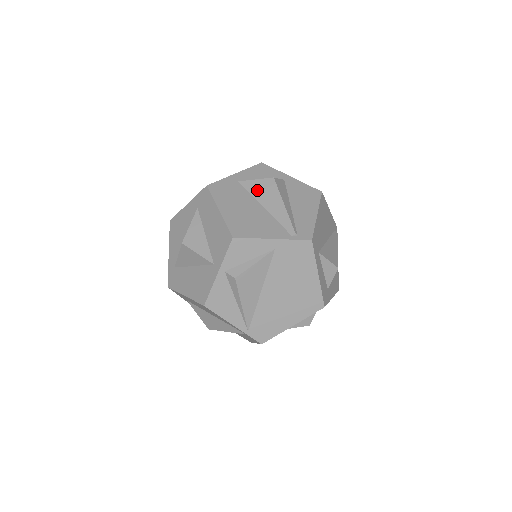
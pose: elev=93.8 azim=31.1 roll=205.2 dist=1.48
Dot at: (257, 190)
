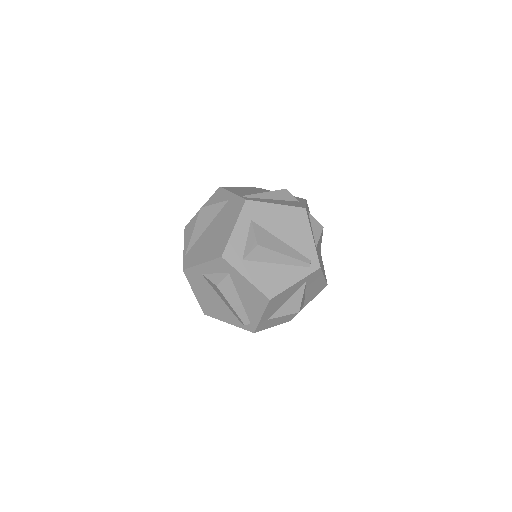
Dot at: occluded
